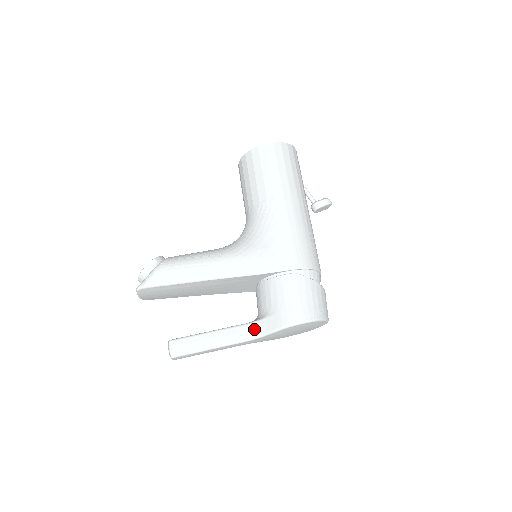
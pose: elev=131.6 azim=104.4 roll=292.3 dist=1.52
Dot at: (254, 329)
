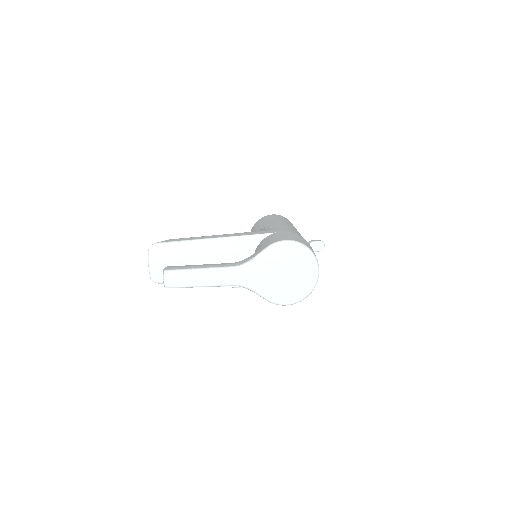
Dot at: (245, 260)
